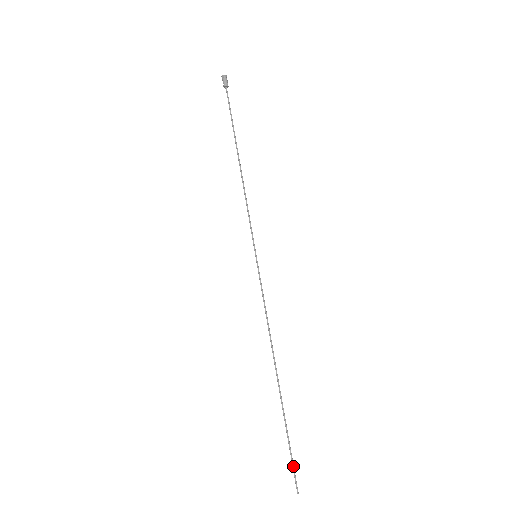
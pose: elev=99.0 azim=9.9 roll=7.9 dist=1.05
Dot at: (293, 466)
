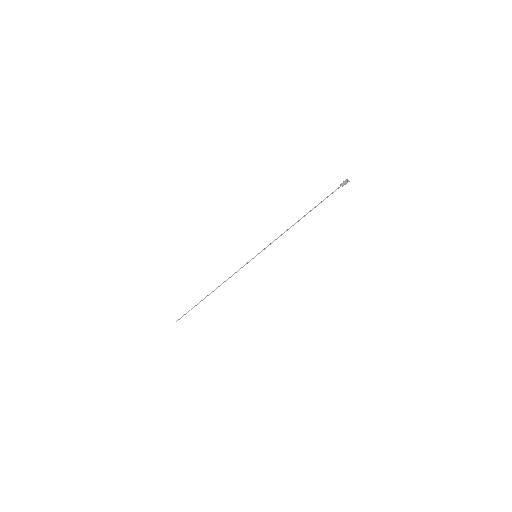
Dot at: occluded
